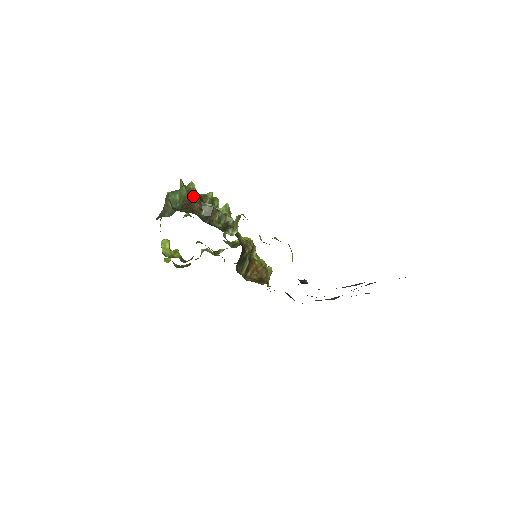
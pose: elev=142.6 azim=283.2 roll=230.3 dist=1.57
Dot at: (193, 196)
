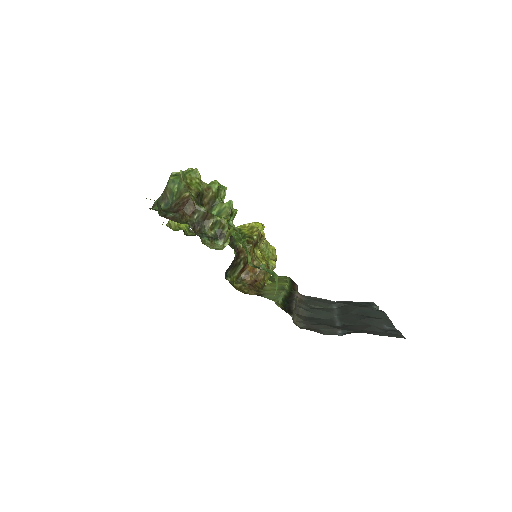
Dot at: (188, 196)
